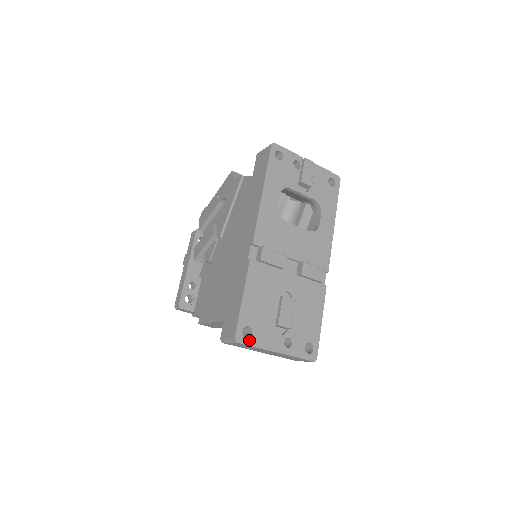
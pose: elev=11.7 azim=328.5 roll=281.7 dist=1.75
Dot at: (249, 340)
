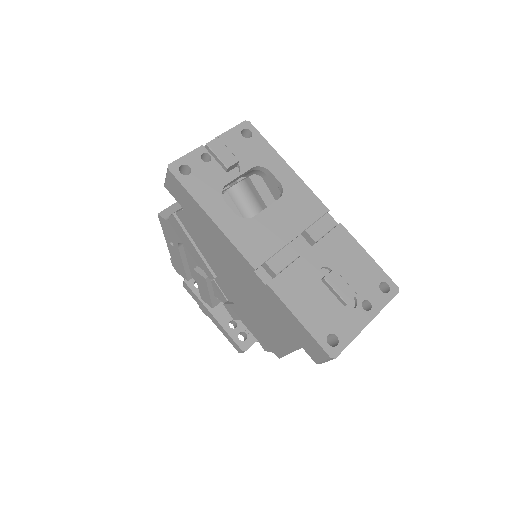
Dot at: (341, 344)
